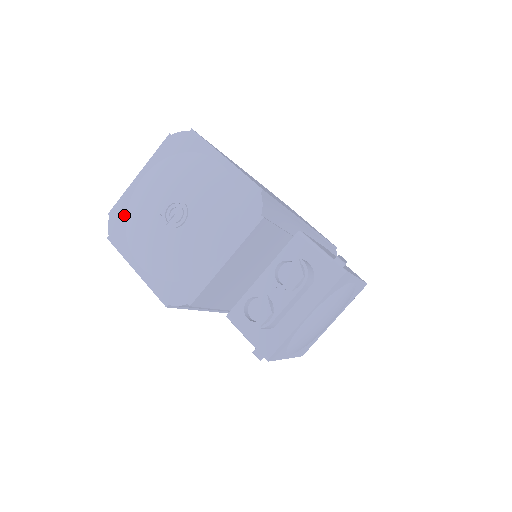
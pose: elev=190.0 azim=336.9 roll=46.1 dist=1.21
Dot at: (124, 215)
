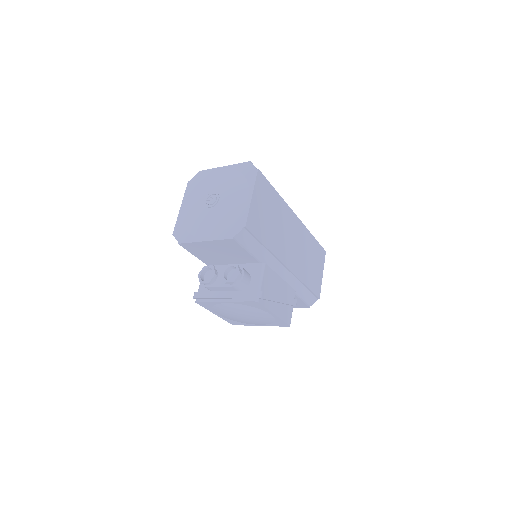
Dot at: (202, 179)
